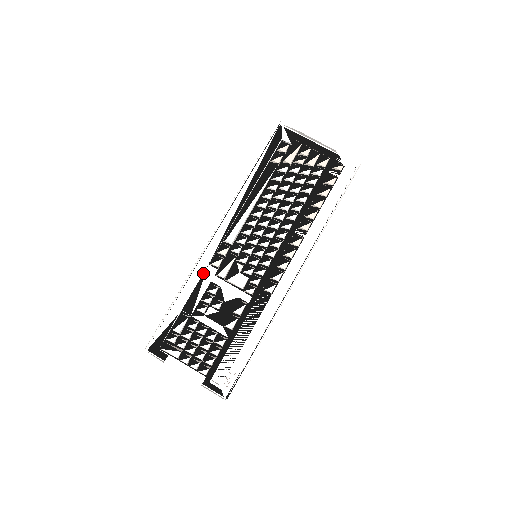
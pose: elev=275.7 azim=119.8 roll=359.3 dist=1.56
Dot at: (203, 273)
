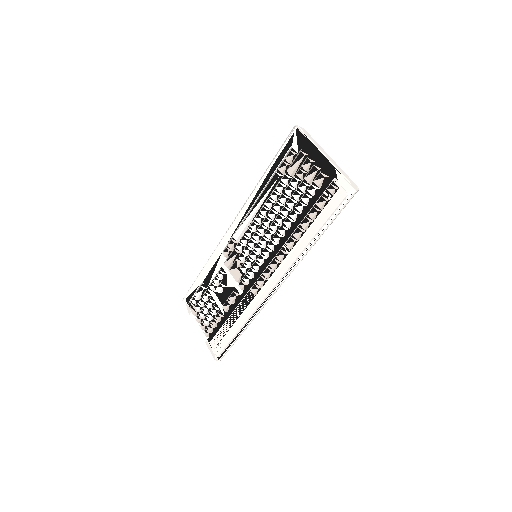
Dot at: occluded
